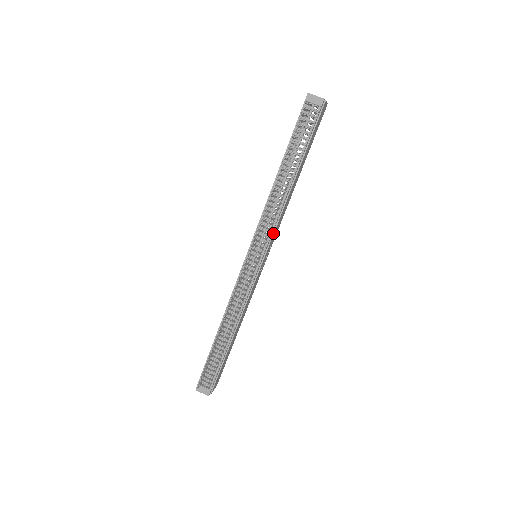
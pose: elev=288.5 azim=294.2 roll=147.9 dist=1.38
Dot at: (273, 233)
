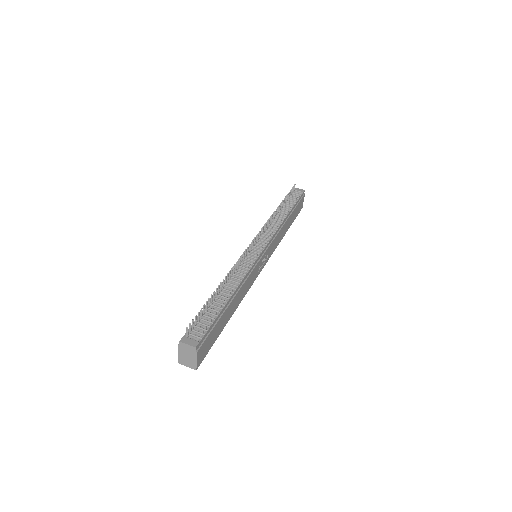
Dot at: (273, 239)
